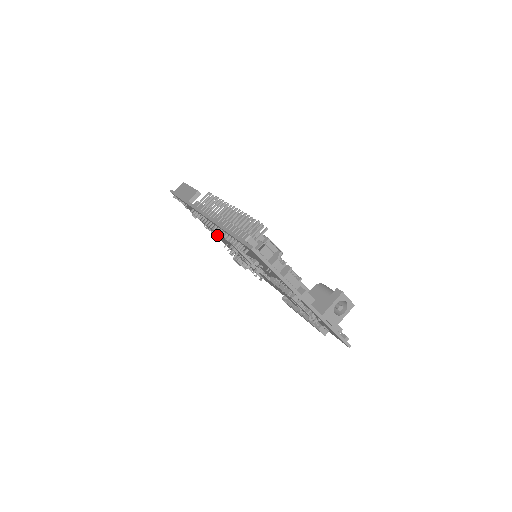
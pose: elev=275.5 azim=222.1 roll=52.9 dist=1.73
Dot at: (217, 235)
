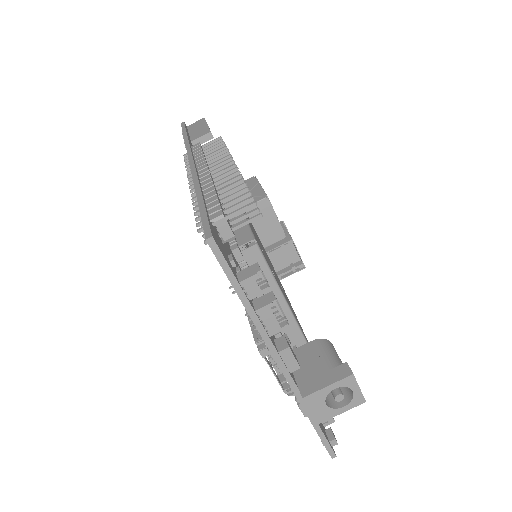
Dot at: occluded
